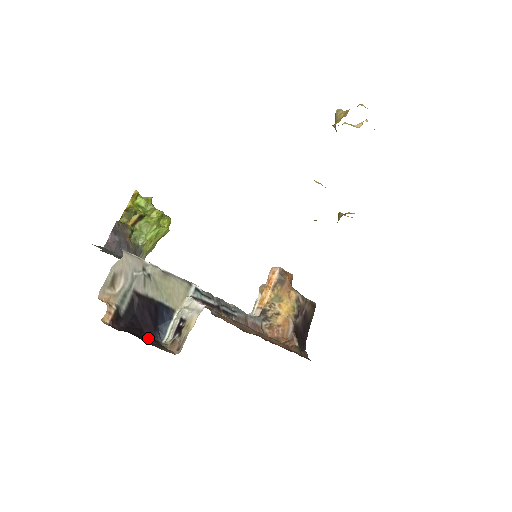
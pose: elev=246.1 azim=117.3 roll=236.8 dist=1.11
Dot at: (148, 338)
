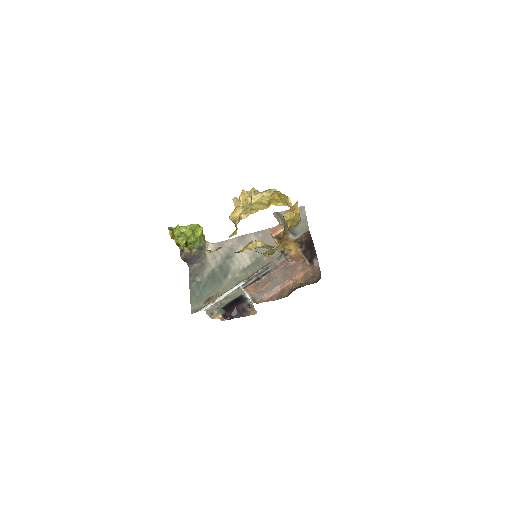
Dot at: (242, 305)
